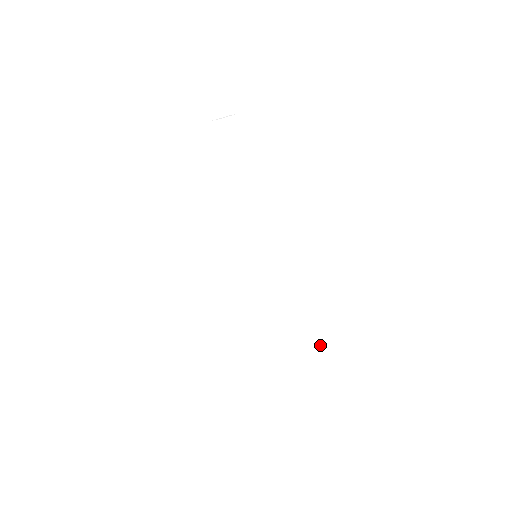
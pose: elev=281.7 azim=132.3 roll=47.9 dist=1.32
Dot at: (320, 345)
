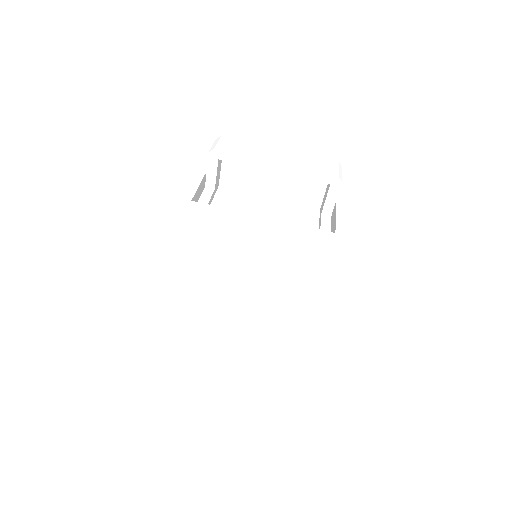
Dot at: (259, 354)
